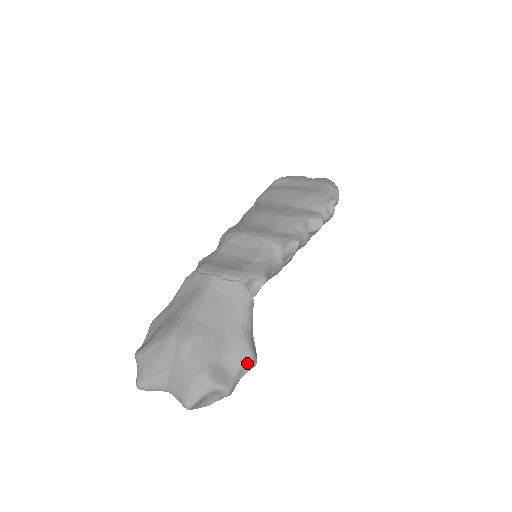
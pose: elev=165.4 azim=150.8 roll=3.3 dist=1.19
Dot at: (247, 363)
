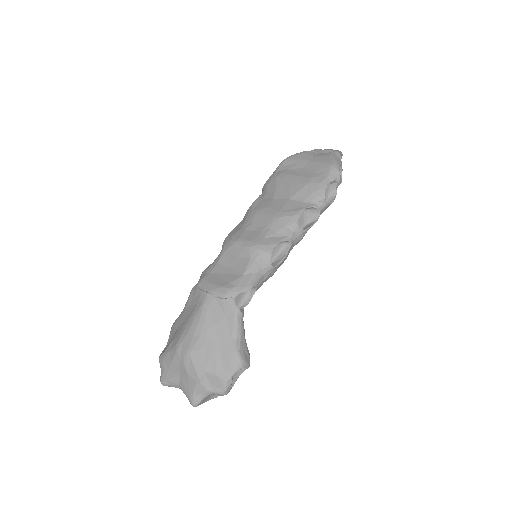
Dot at: (238, 369)
